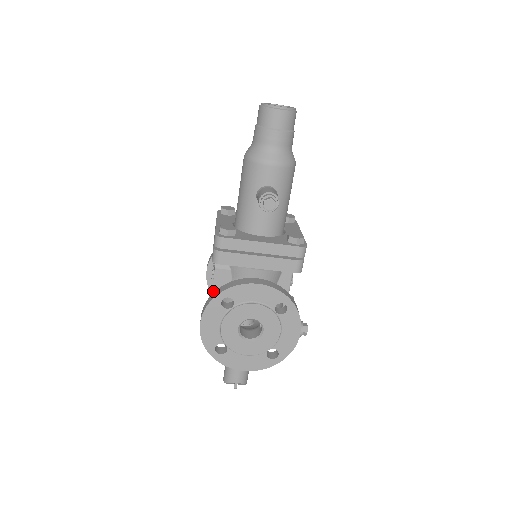
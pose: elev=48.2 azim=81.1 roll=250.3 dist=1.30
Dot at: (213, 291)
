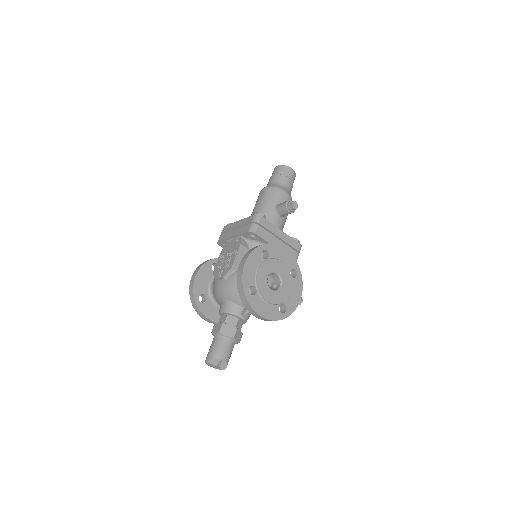
Dot at: (235, 261)
